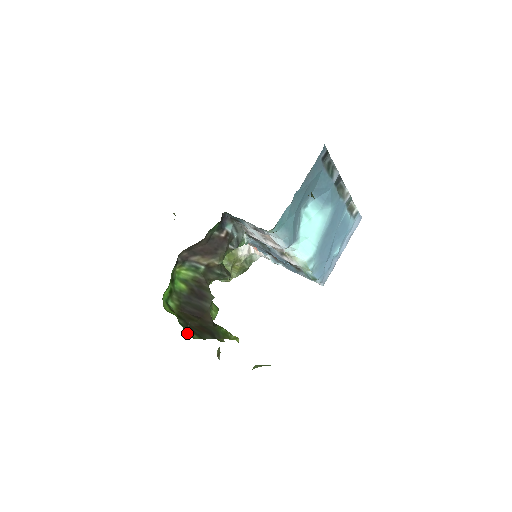
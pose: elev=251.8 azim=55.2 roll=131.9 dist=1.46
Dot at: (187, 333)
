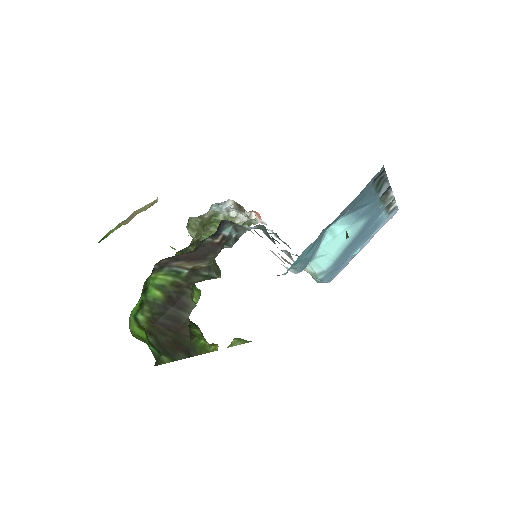
Dot at: (156, 360)
